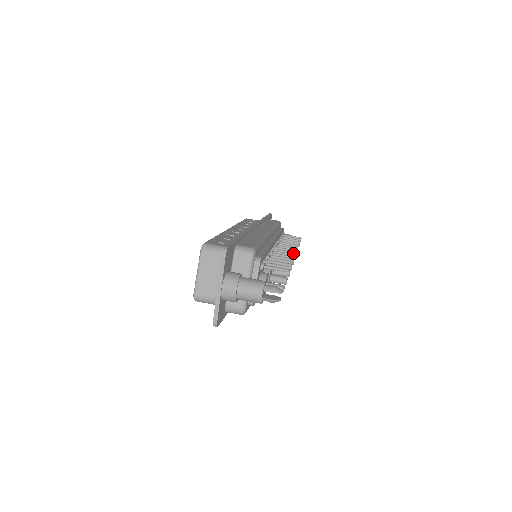
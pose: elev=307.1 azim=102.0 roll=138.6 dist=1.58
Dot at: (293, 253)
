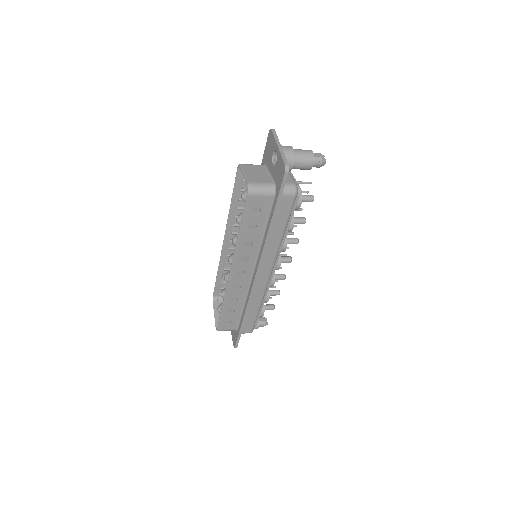
Dot at: occluded
